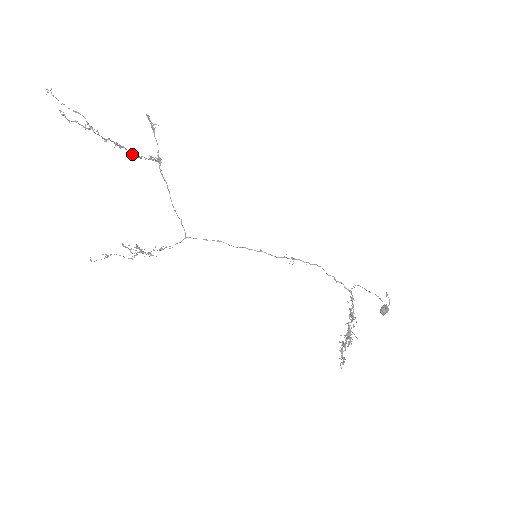
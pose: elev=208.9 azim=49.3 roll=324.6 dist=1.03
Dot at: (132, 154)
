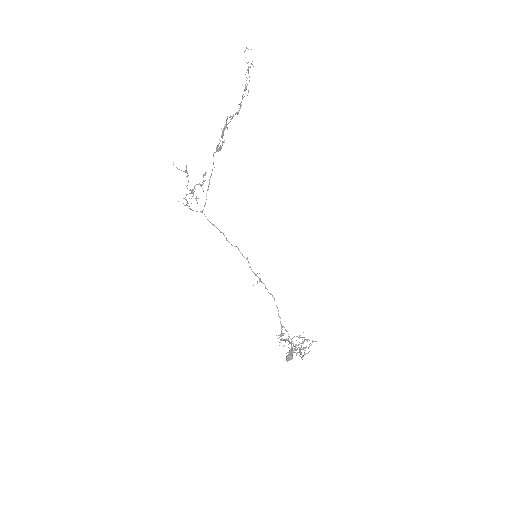
Dot at: occluded
